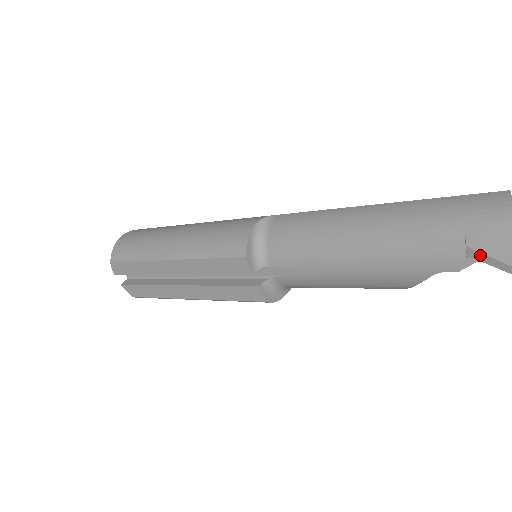
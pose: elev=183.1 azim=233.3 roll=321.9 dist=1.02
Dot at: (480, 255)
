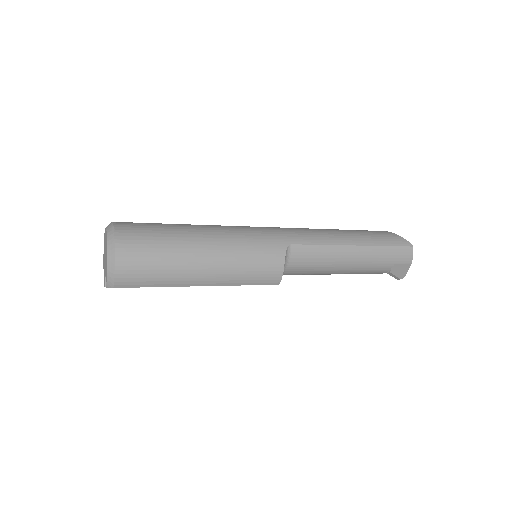
Dot at: (392, 275)
